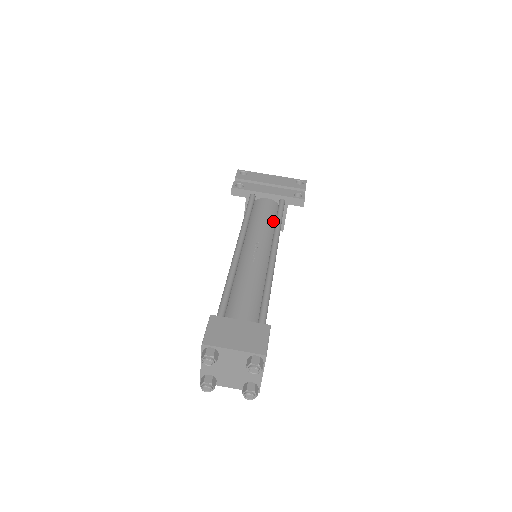
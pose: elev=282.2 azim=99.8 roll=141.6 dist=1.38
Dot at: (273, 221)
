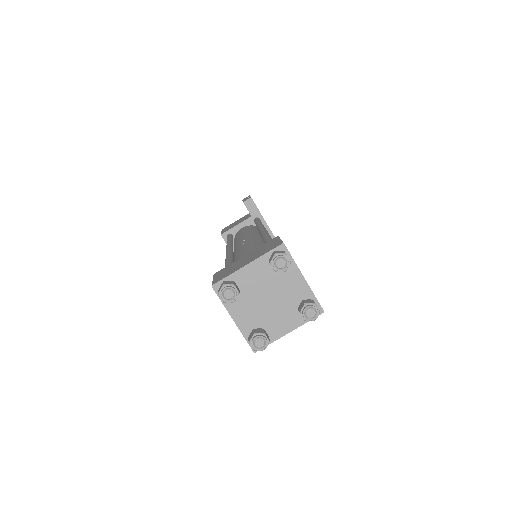
Dot at: occluded
